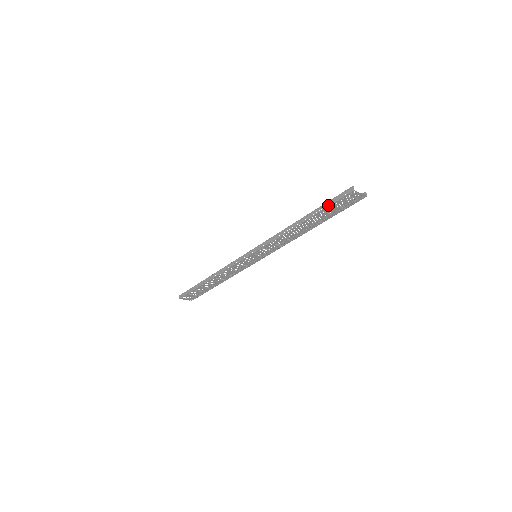
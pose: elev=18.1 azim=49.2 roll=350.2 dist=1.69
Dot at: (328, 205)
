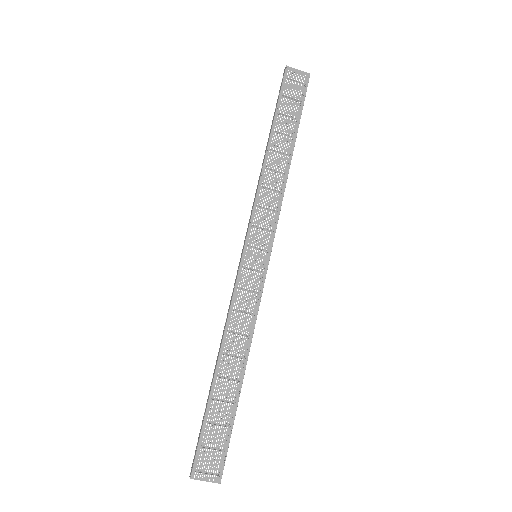
Dot at: (277, 102)
